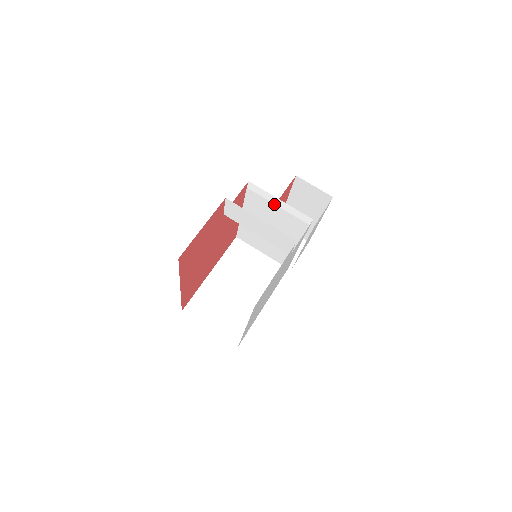
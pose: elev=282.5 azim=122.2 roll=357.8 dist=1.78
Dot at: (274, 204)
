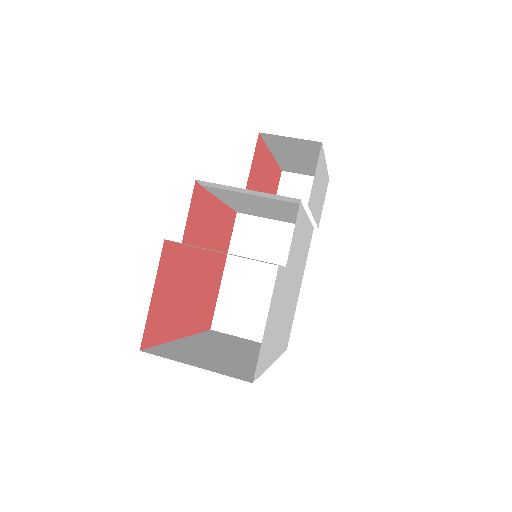
Dot at: (243, 193)
